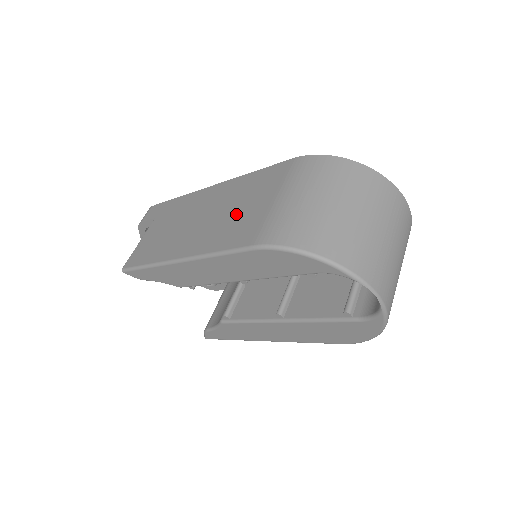
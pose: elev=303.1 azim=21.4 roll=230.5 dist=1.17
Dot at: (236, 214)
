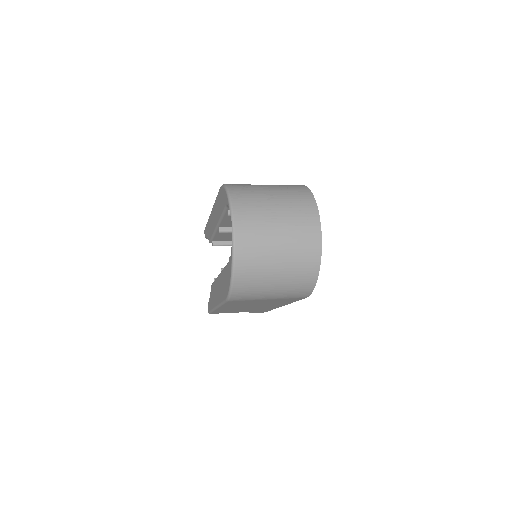
Dot at: occluded
